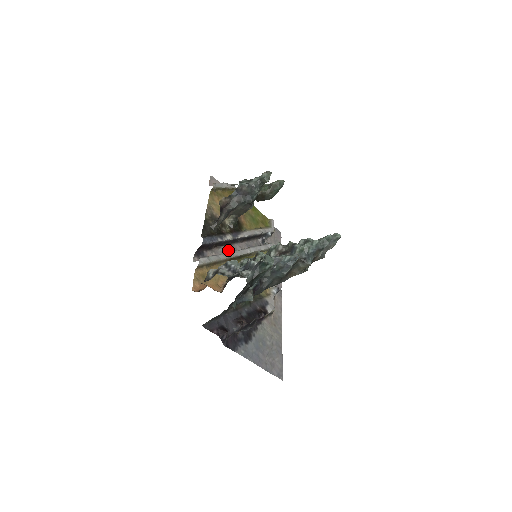
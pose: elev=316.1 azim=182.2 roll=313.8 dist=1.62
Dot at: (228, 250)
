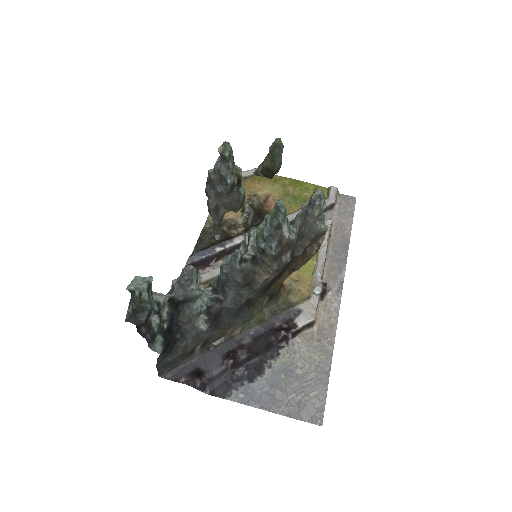
Dot at: occluded
